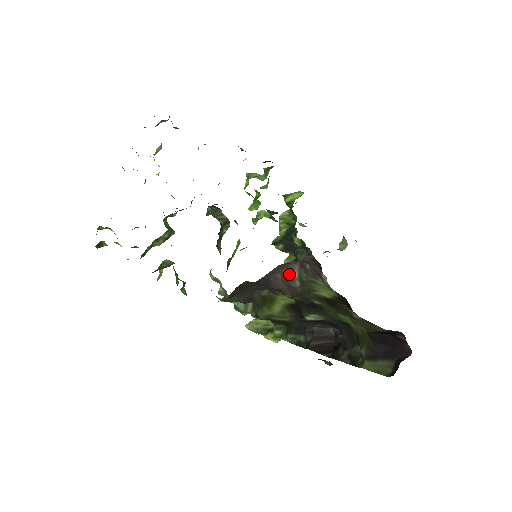
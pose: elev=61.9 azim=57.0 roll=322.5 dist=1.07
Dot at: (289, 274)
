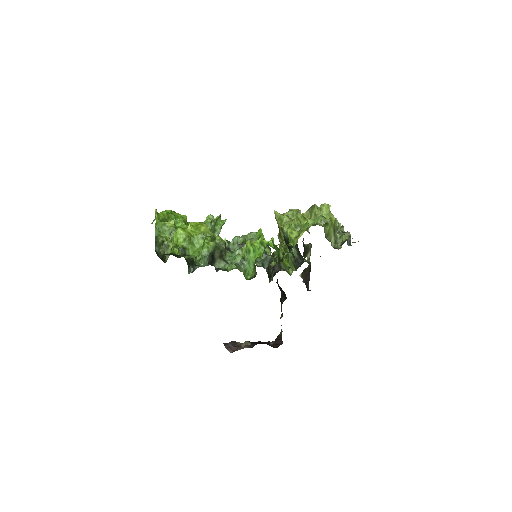
Dot at: occluded
